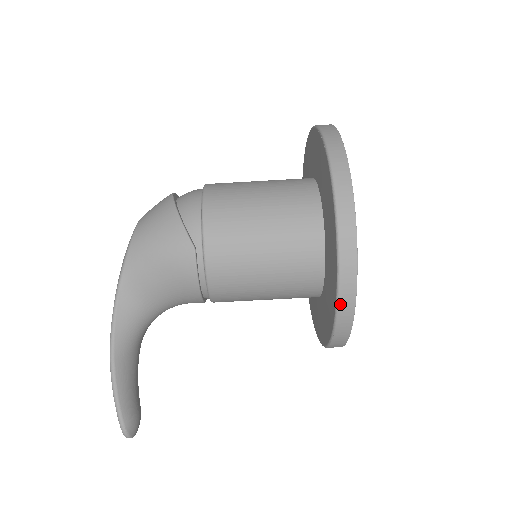
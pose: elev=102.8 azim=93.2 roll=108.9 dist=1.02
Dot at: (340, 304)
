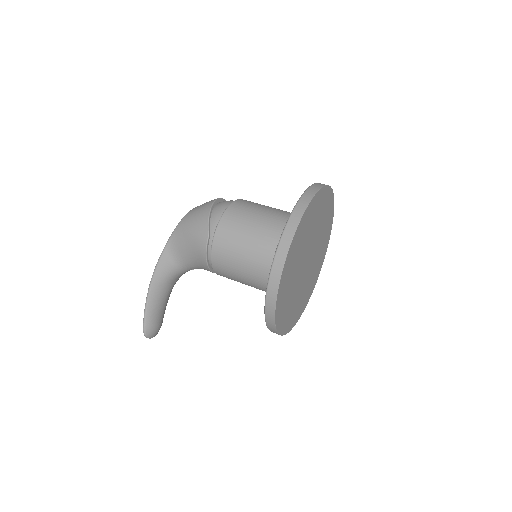
Dot at: (267, 299)
